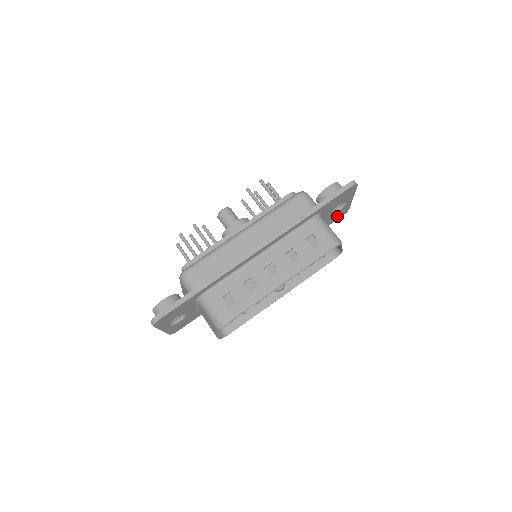
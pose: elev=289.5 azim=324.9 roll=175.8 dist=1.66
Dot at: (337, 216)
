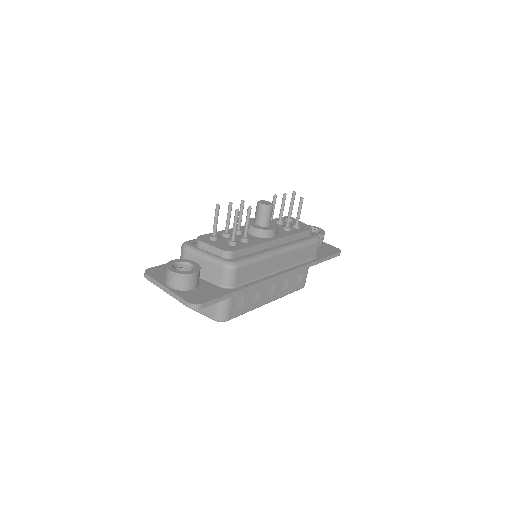
Dot at: occluded
